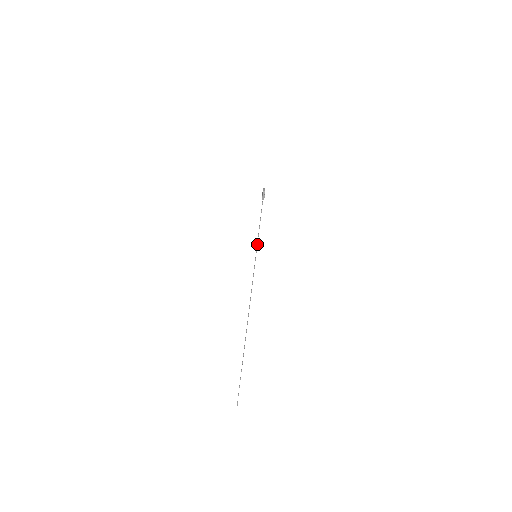
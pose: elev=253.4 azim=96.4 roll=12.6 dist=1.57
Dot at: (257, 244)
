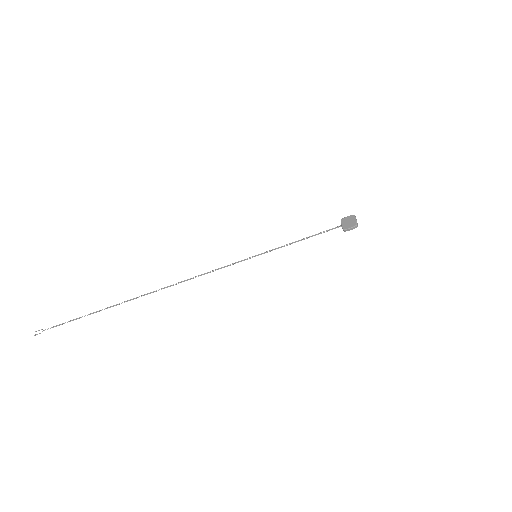
Dot at: occluded
